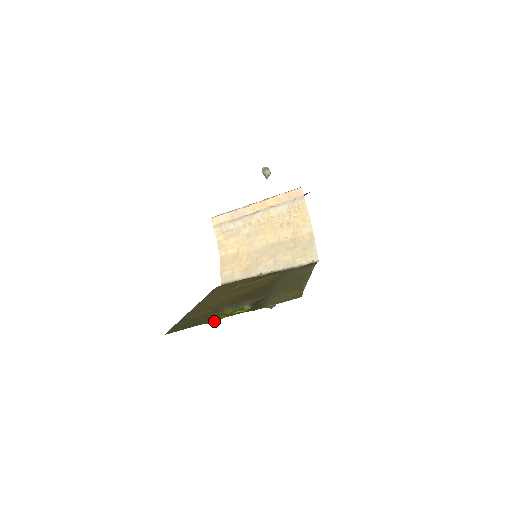
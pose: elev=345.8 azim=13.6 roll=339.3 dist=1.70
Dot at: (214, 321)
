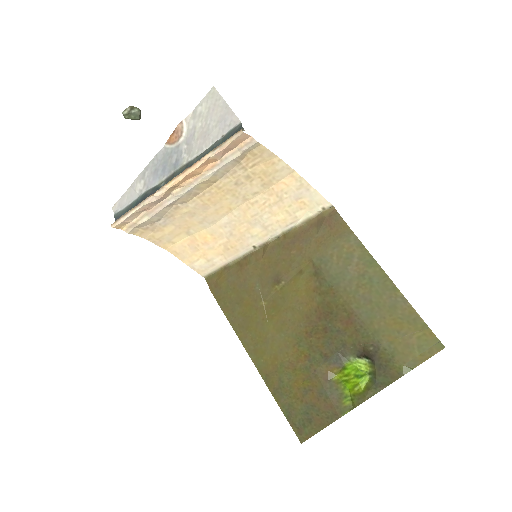
Dot at: (348, 406)
